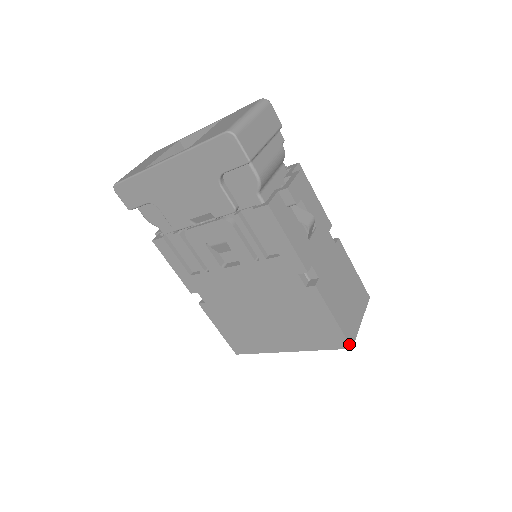
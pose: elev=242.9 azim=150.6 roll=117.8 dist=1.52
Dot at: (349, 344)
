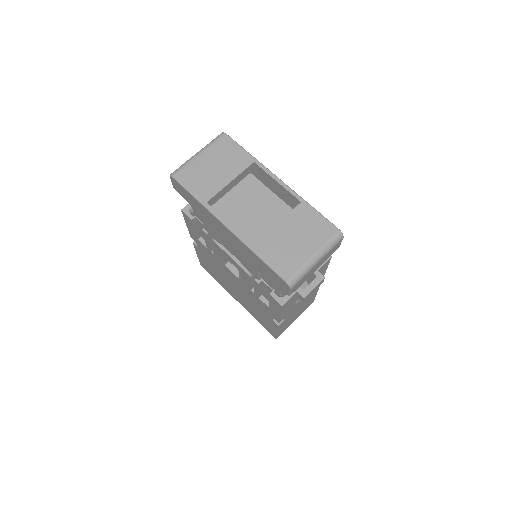
Dot at: (276, 338)
